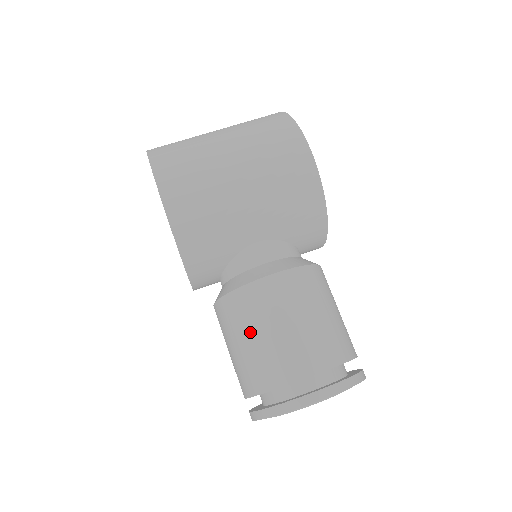
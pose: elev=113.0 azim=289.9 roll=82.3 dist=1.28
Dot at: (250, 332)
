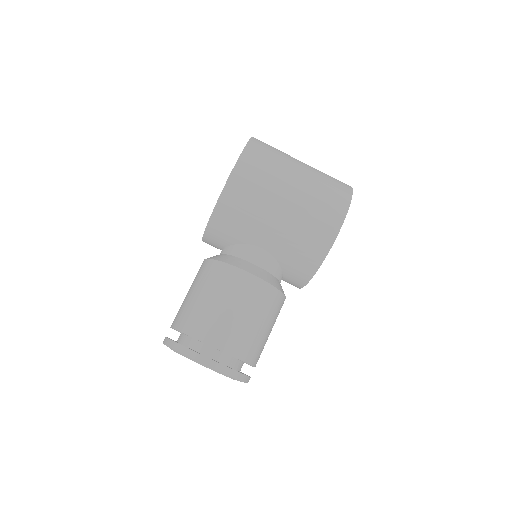
Dot at: (208, 293)
